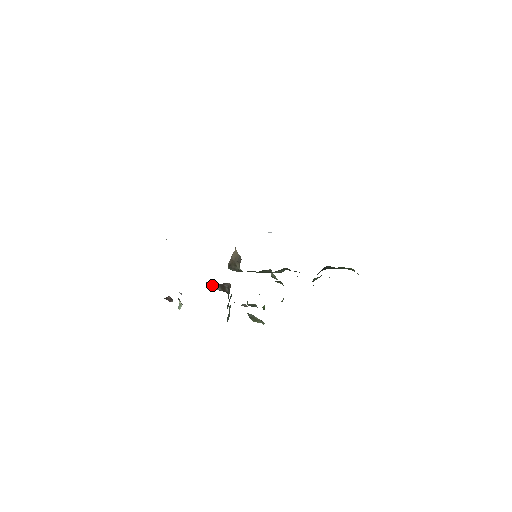
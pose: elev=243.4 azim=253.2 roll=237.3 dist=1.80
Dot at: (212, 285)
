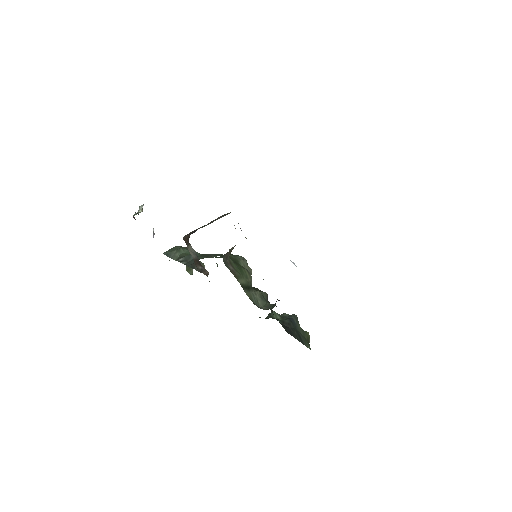
Dot at: (191, 249)
